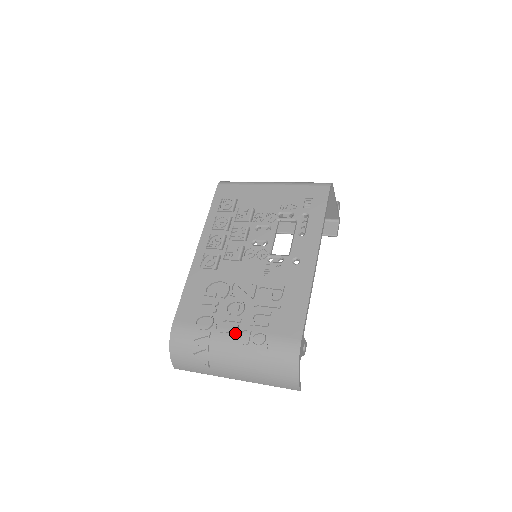
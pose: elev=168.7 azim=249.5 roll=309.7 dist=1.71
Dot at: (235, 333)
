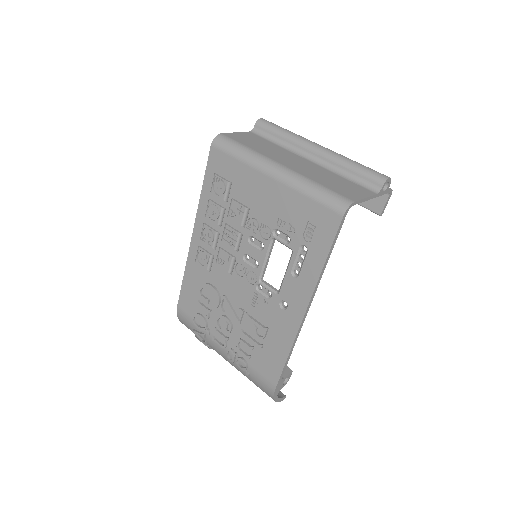
Dot at: (224, 347)
